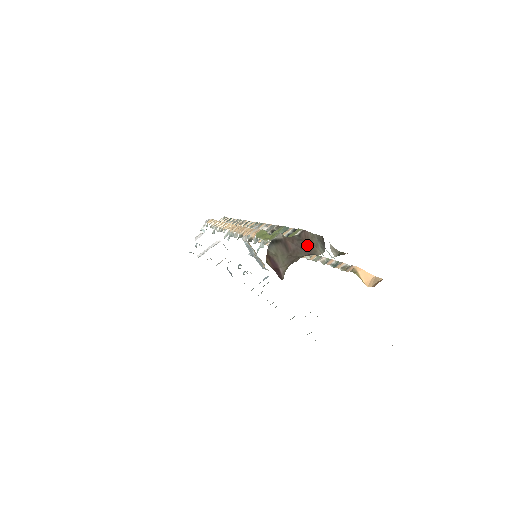
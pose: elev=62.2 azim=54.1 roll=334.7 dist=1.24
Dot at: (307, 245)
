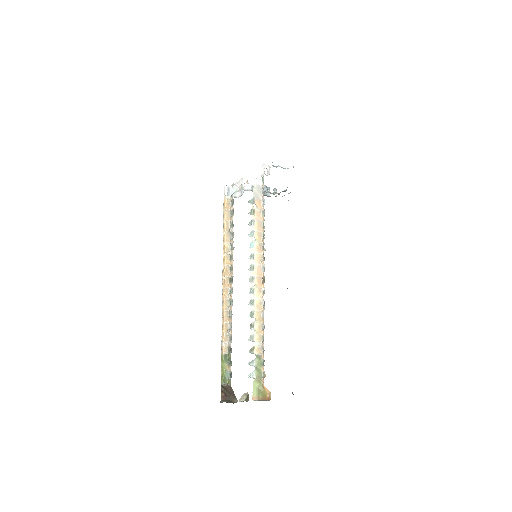
Dot at: (233, 393)
